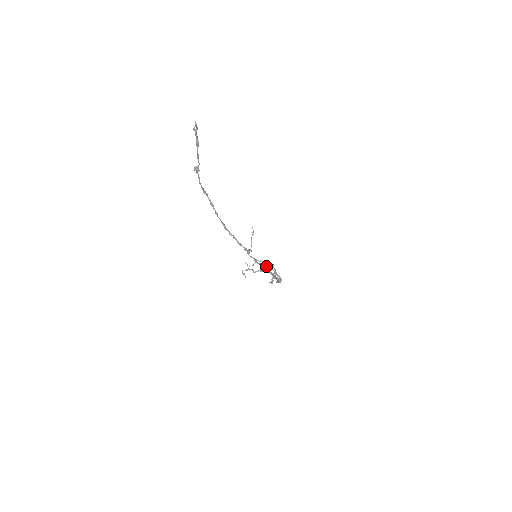
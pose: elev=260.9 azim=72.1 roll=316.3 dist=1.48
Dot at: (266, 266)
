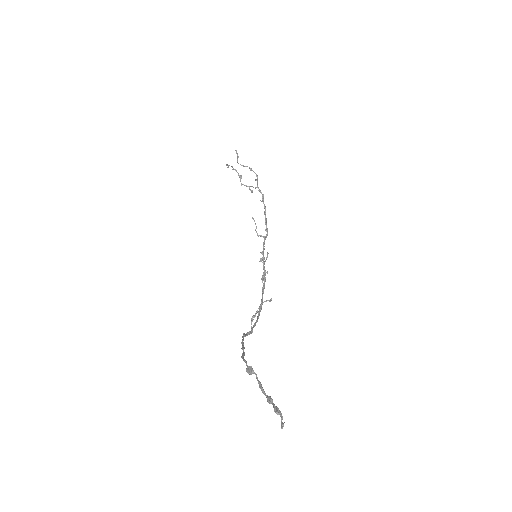
Dot at: (259, 191)
